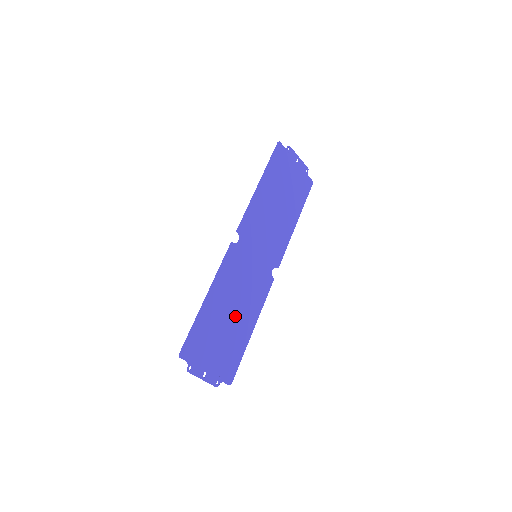
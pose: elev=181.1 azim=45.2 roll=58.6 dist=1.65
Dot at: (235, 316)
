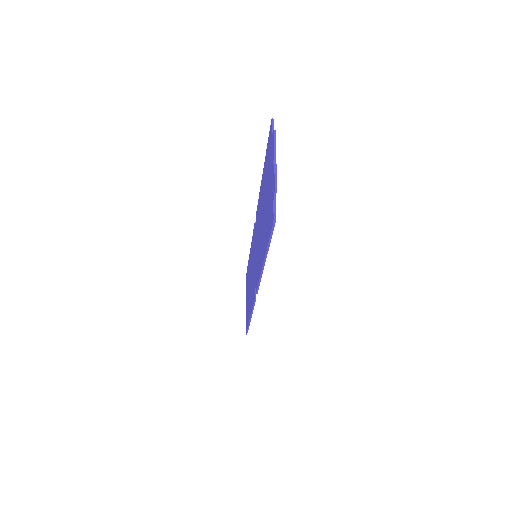
Dot at: occluded
